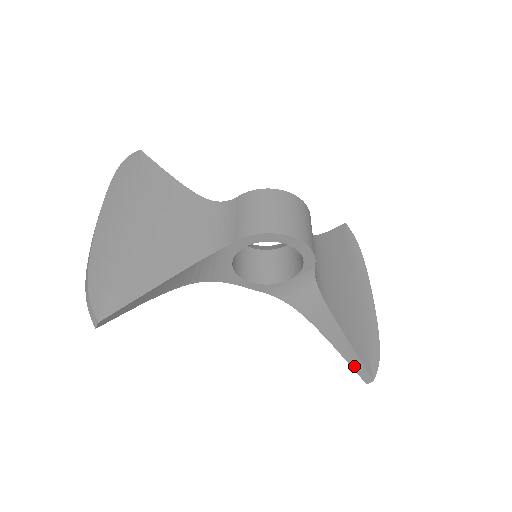
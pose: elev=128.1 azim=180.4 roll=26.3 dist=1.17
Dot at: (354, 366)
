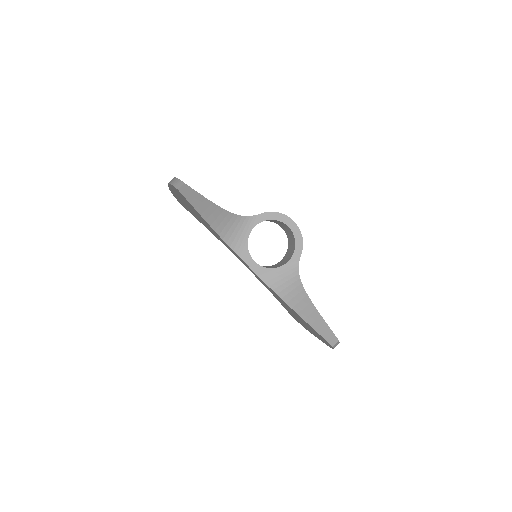
Dot at: (322, 333)
